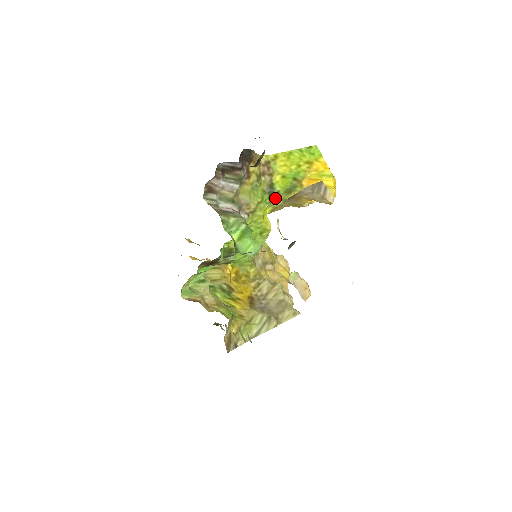
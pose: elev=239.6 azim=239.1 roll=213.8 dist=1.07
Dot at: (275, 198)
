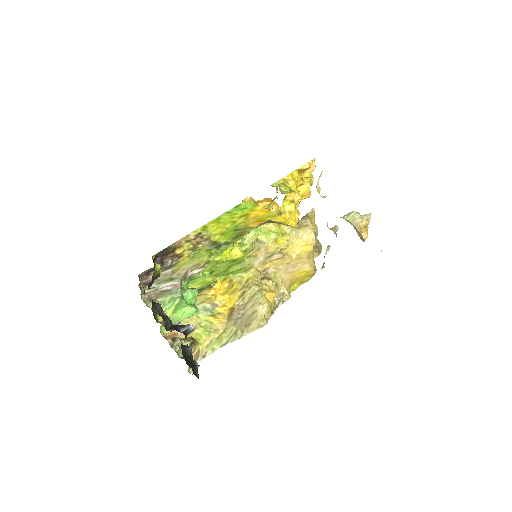
Dot at: (226, 246)
